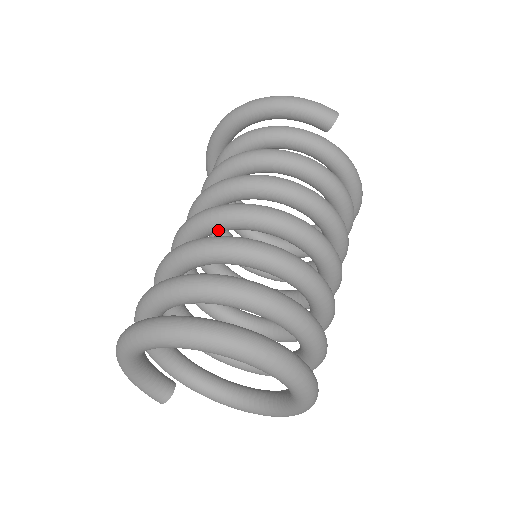
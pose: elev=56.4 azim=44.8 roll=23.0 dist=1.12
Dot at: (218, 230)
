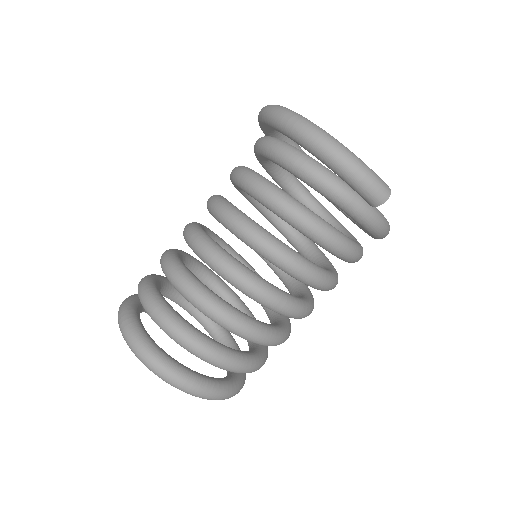
Dot at: occluded
